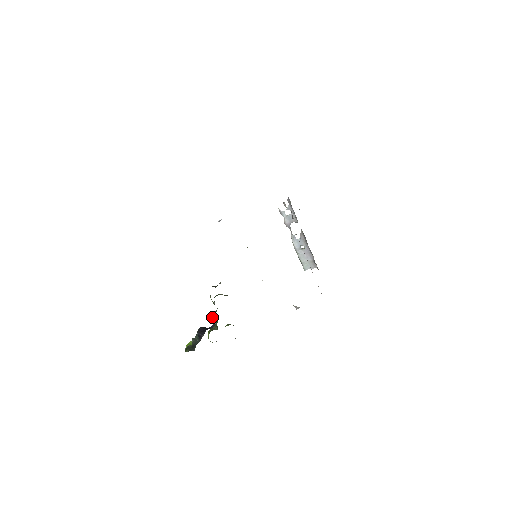
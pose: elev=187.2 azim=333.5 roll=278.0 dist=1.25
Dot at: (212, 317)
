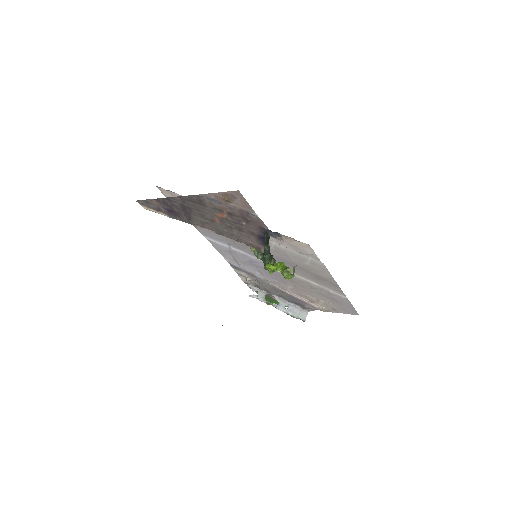
Dot at: (266, 264)
